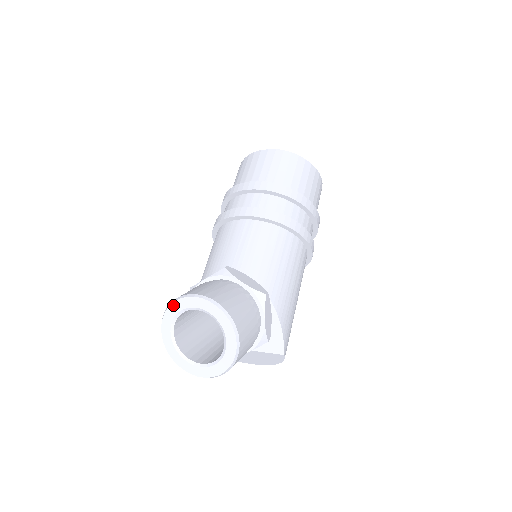
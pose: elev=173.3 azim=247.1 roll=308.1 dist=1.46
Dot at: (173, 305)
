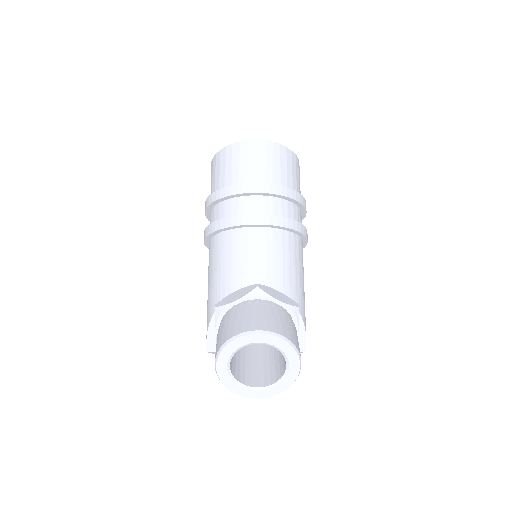
Dot at: (233, 343)
